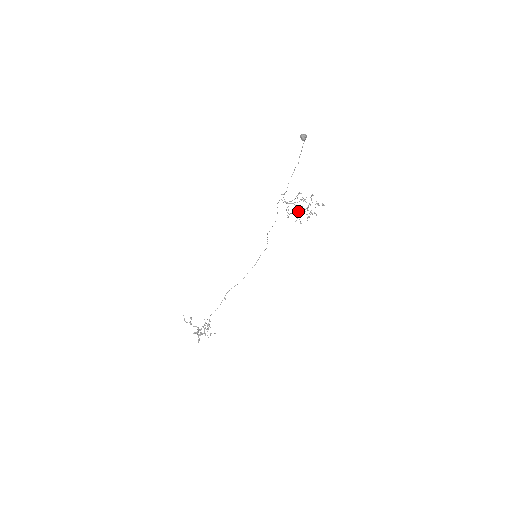
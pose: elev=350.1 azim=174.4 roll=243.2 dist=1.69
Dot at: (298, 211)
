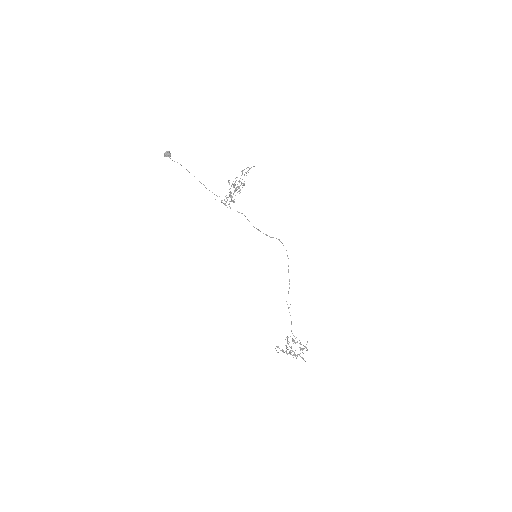
Dot at: (235, 195)
